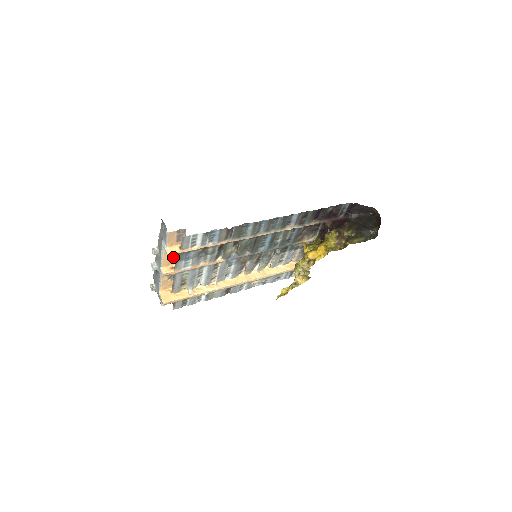
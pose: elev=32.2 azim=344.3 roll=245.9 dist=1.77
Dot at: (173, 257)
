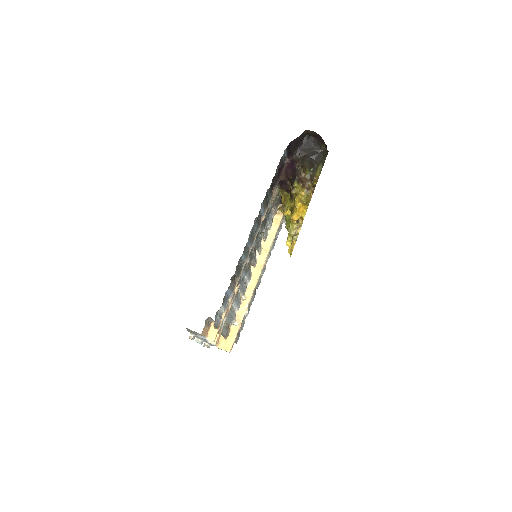
Dot at: occluded
